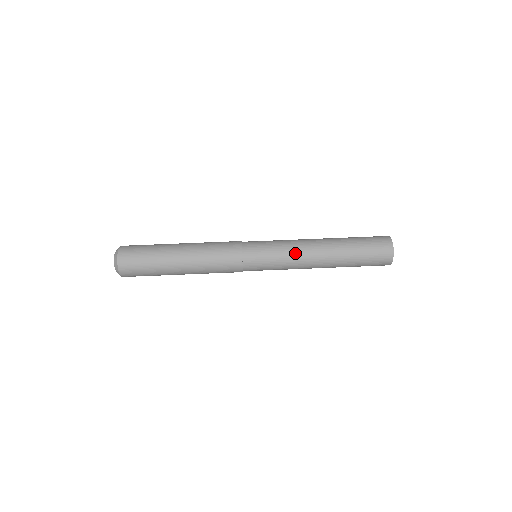
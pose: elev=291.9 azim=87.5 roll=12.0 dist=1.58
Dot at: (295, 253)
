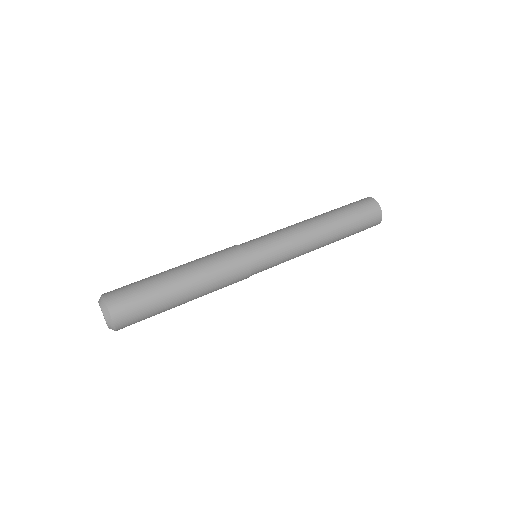
Dot at: (300, 249)
